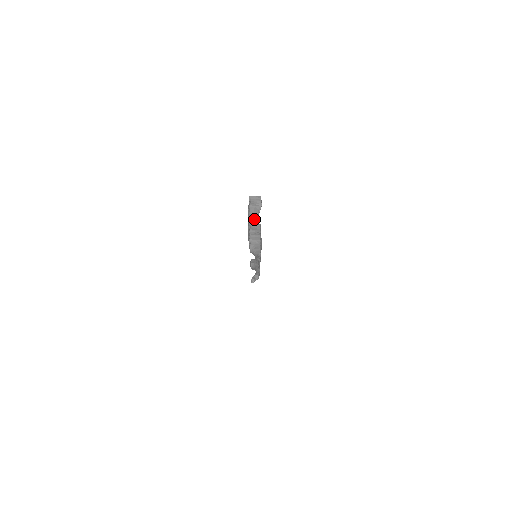
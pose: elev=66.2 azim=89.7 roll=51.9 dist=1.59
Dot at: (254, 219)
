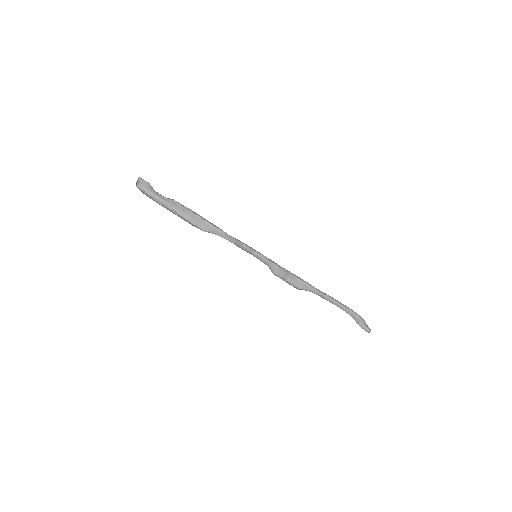
Dot at: (165, 201)
